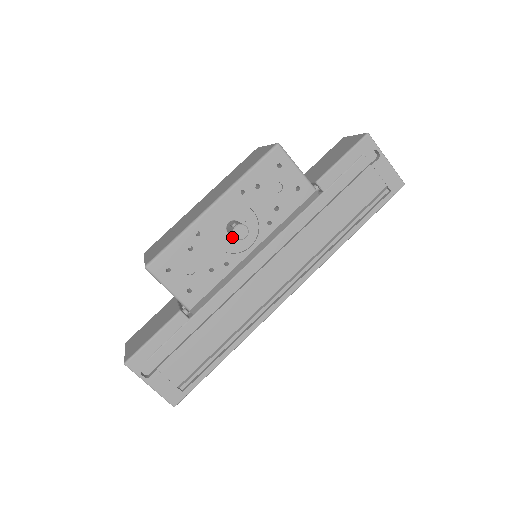
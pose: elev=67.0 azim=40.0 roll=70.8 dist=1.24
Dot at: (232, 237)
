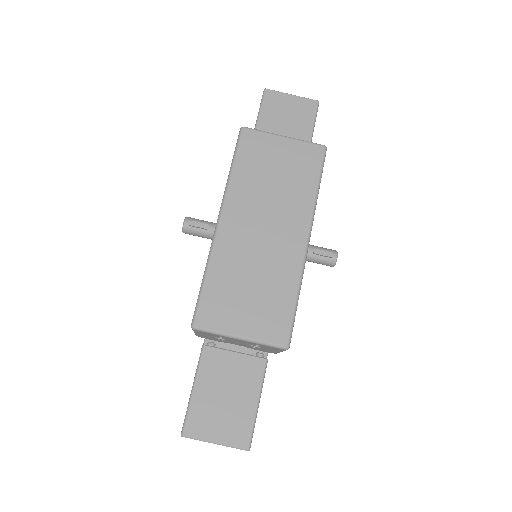
Dot at: occluded
